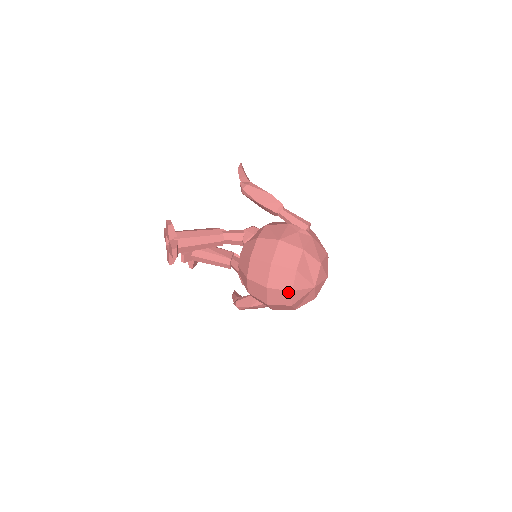
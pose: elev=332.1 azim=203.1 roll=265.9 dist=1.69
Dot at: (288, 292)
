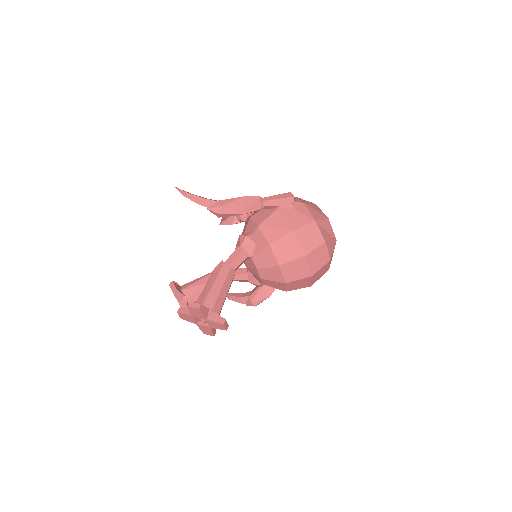
Dot at: (327, 264)
